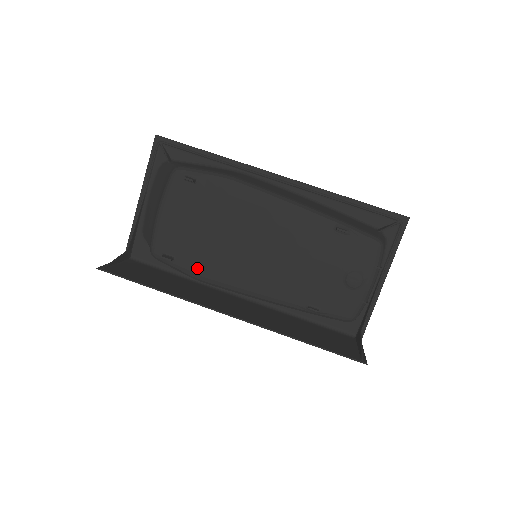
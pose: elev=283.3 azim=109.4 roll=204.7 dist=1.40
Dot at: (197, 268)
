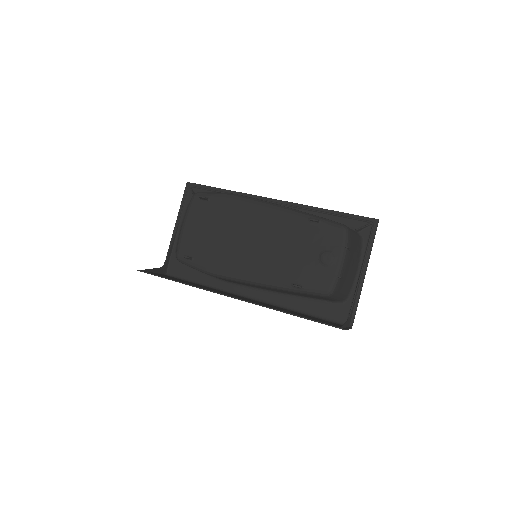
Dot at: (209, 264)
